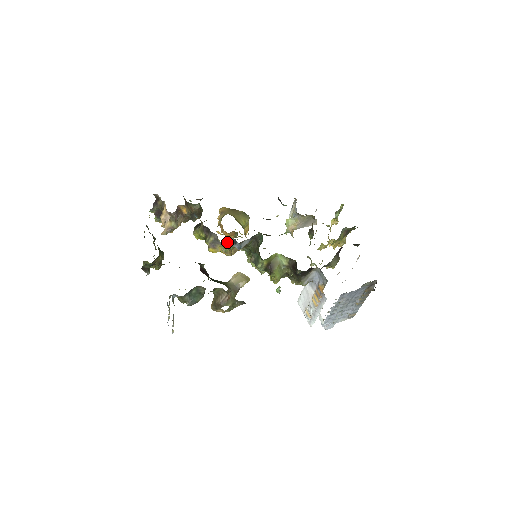
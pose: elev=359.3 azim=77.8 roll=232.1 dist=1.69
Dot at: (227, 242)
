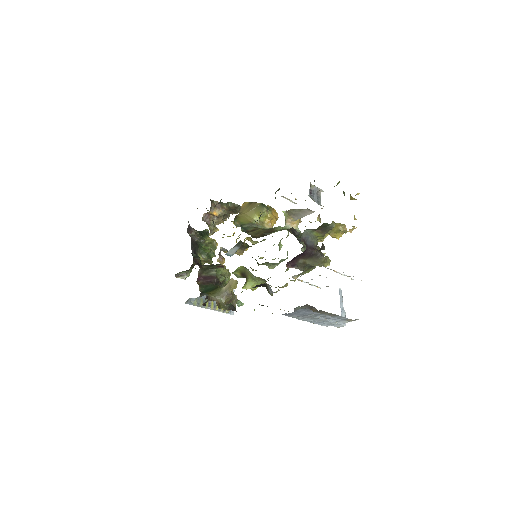
Dot at: (224, 249)
